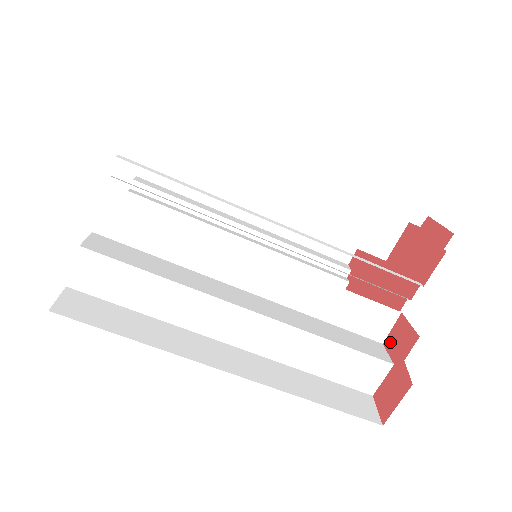
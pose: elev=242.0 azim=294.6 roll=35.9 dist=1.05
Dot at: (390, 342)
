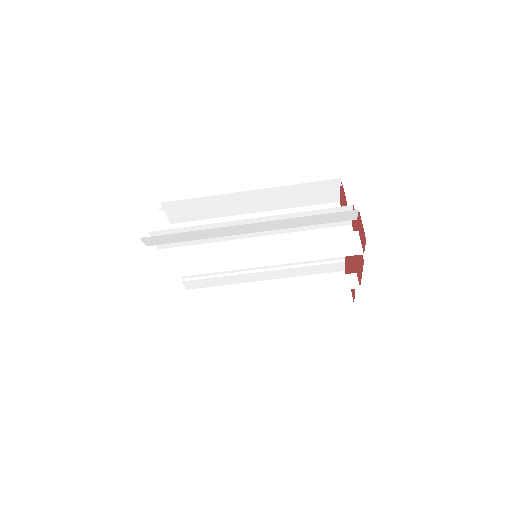
Dot at: occluded
